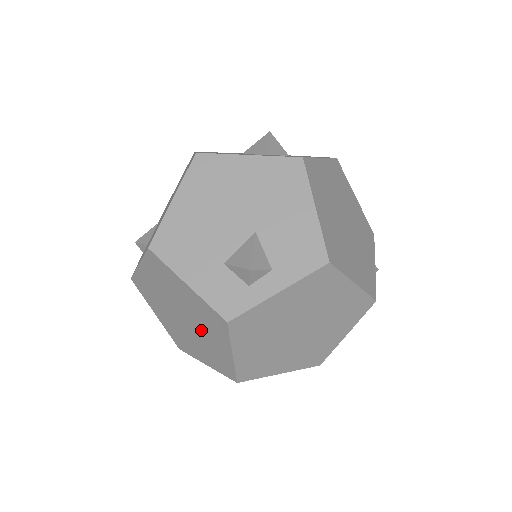
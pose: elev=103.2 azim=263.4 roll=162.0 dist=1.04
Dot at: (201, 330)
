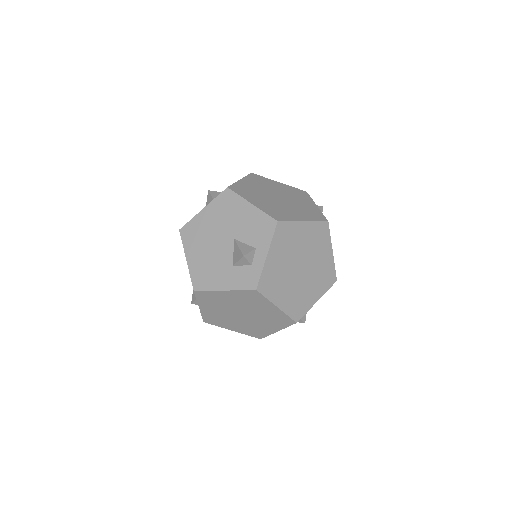
Dot at: (254, 311)
